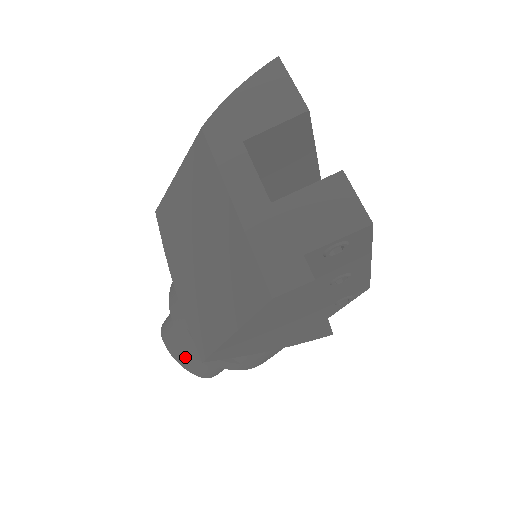
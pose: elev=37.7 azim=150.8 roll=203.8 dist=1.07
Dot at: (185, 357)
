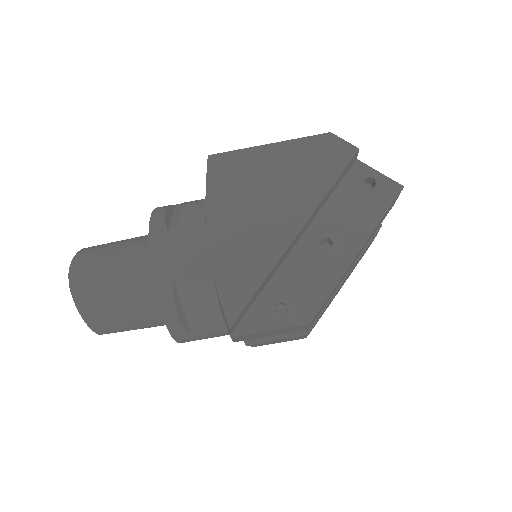
Dot at: (100, 246)
